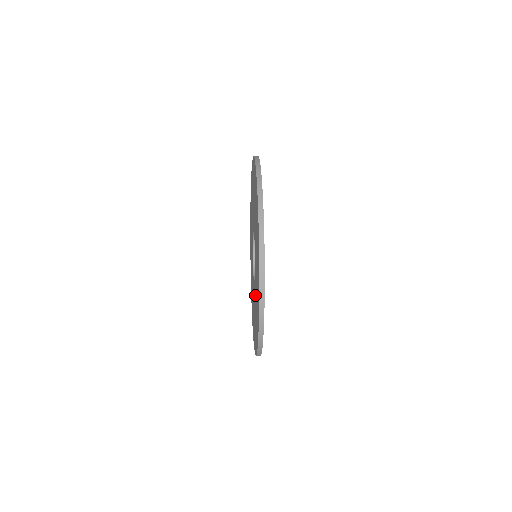
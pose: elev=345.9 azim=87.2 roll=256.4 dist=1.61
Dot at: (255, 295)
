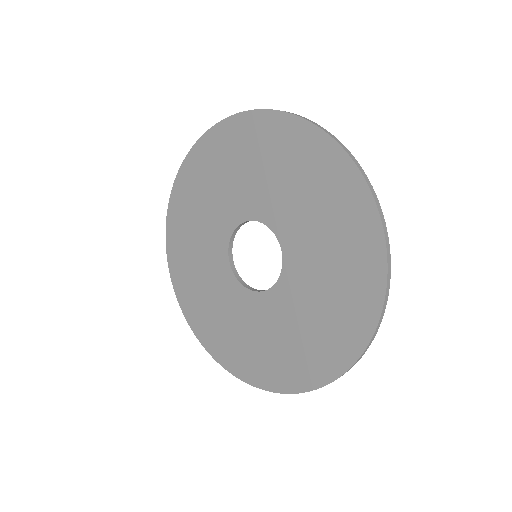
Dot at: (246, 316)
